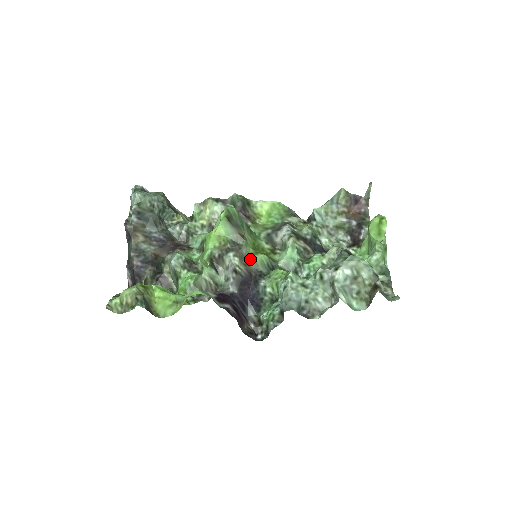
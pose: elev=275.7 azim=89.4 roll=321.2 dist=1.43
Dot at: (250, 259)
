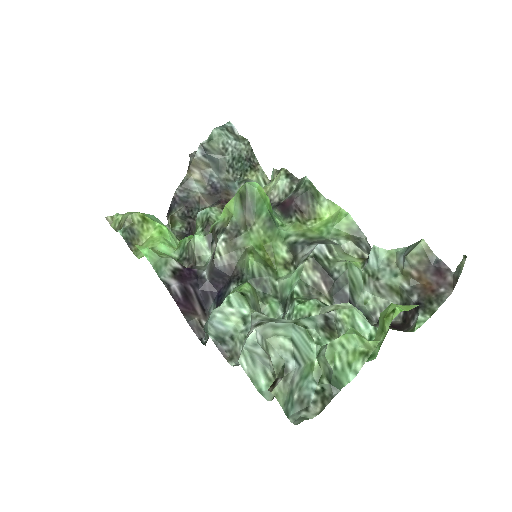
Dot at: (242, 254)
